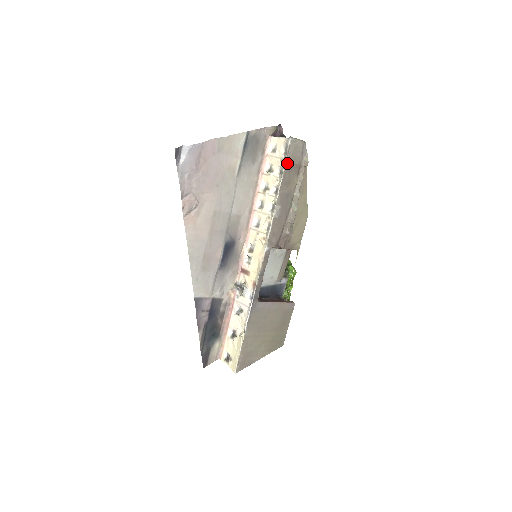
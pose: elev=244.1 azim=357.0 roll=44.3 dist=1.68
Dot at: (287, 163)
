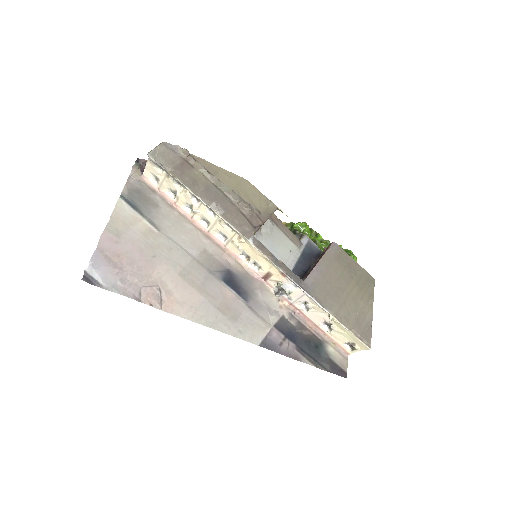
Dot at: (172, 172)
